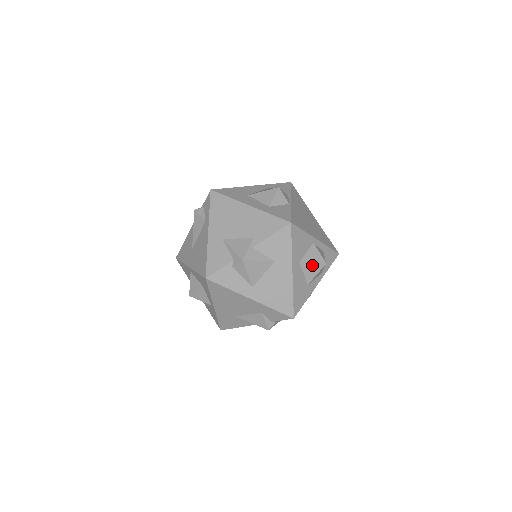
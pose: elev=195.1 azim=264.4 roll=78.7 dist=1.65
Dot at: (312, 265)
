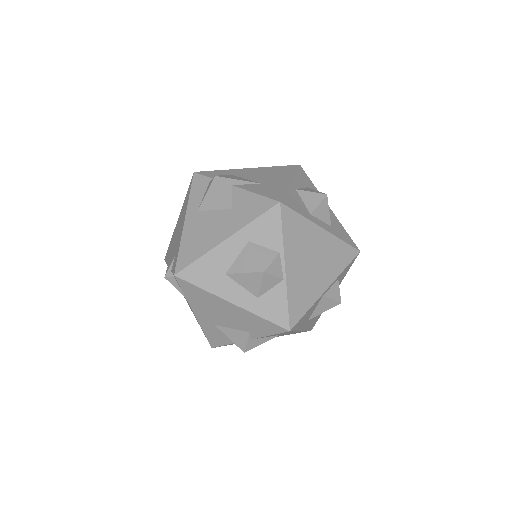
Dot at: (324, 311)
